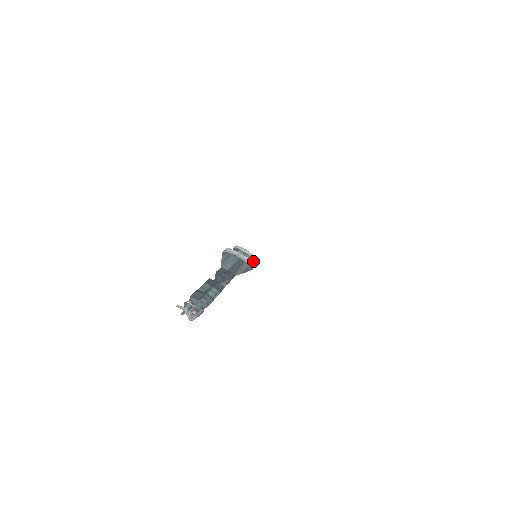
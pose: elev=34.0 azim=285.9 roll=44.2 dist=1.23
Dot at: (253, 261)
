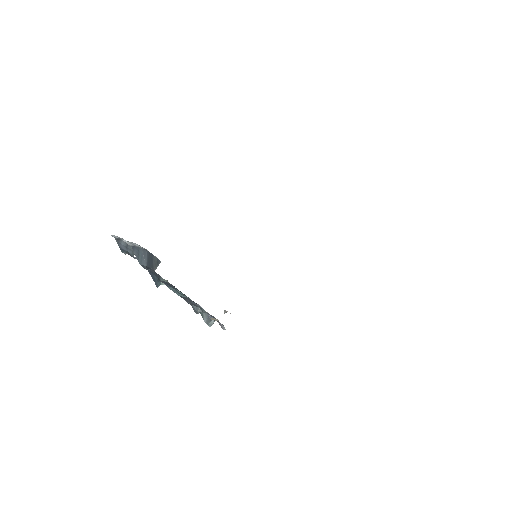
Dot at: occluded
